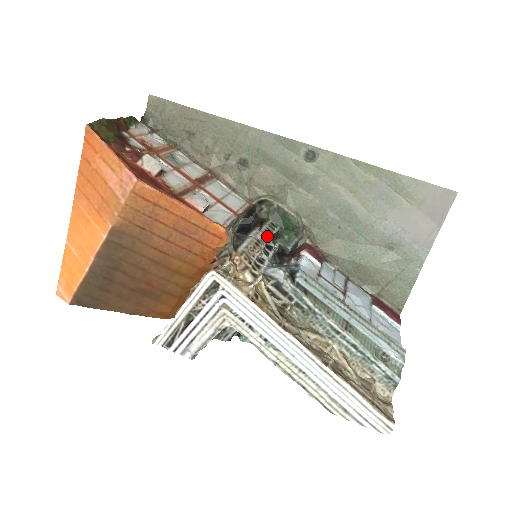
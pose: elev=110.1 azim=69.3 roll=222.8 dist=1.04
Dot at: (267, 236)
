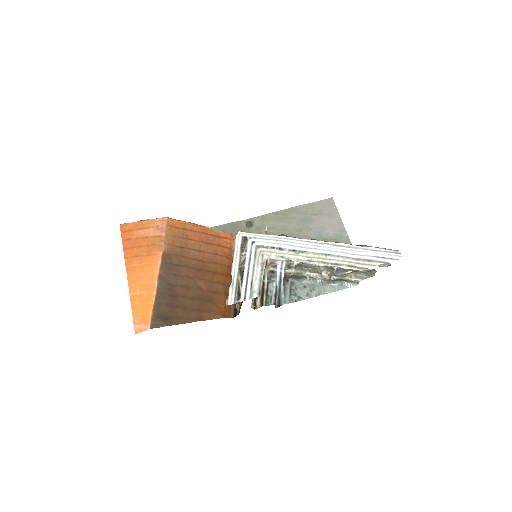
Dot at: occluded
